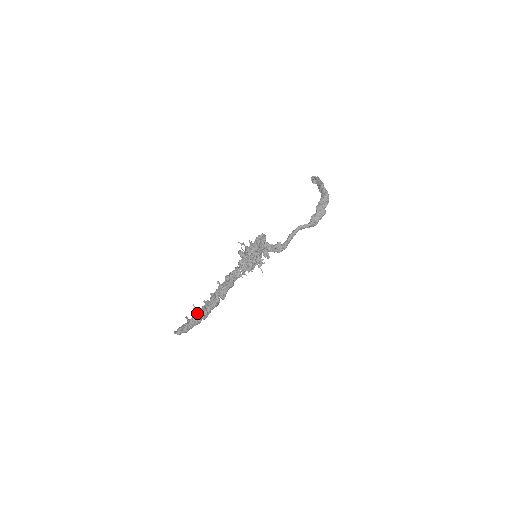
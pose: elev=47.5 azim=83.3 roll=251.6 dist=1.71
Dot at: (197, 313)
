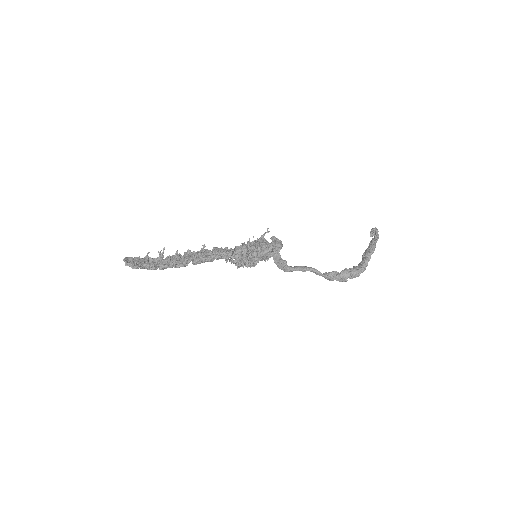
Dot at: (160, 259)
